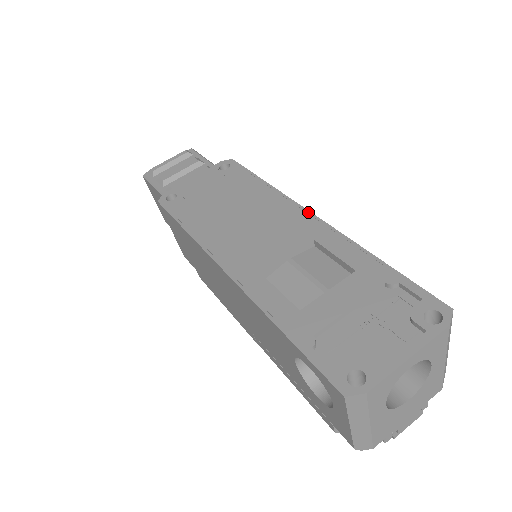
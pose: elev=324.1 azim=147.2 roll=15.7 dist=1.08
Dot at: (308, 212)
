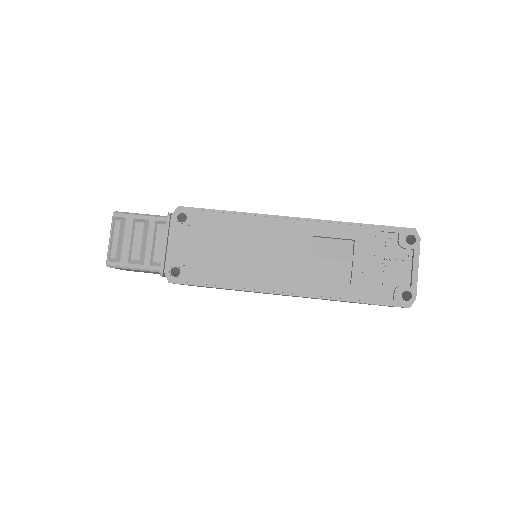
Dot at: (289, 218)
